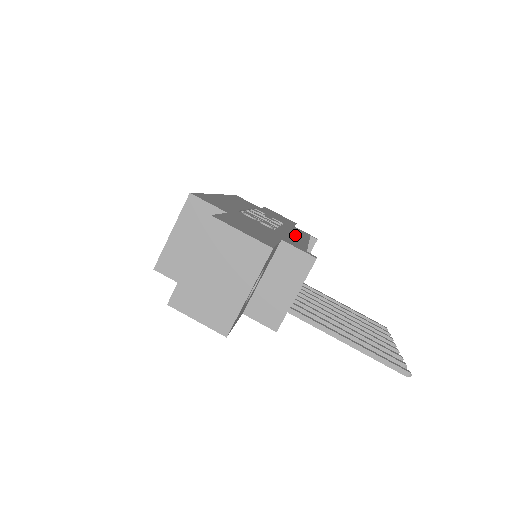
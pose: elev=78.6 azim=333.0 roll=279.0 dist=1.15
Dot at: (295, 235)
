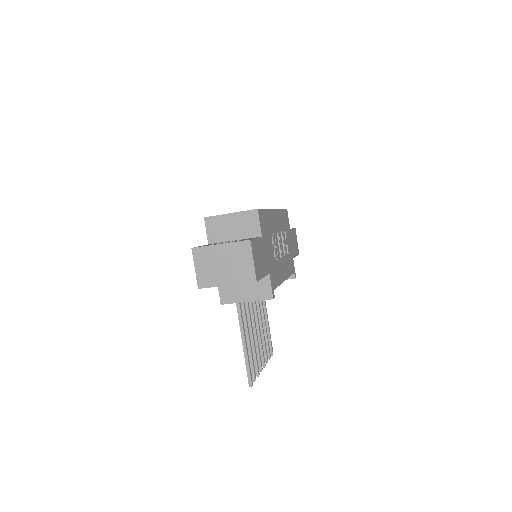
Dot at: (283, 270)
